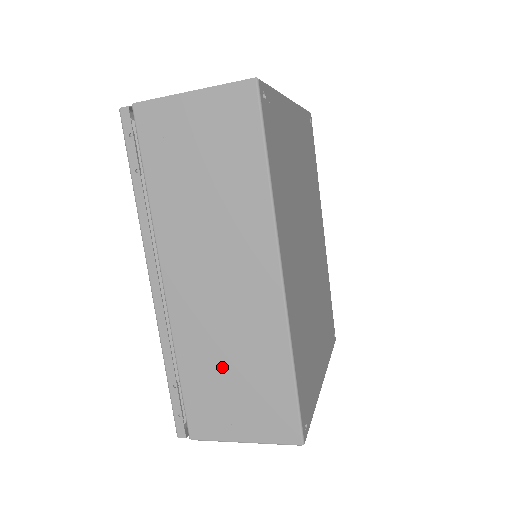
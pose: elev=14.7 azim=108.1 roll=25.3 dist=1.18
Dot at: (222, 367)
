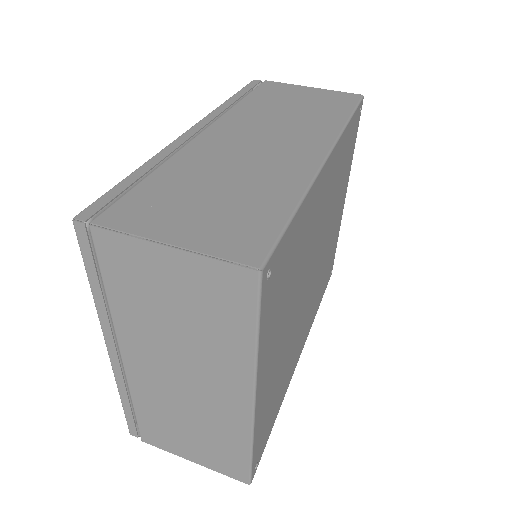
Dot at: occluded
